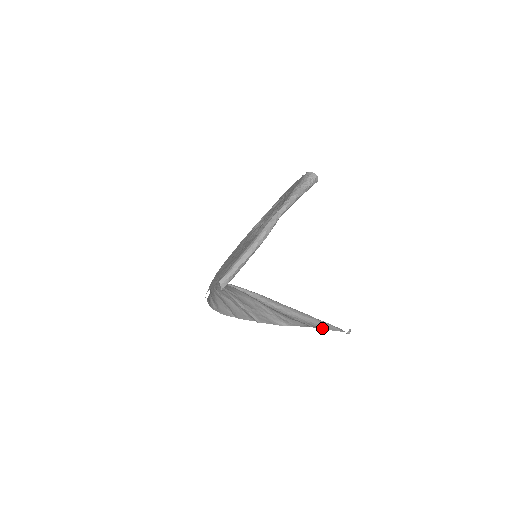
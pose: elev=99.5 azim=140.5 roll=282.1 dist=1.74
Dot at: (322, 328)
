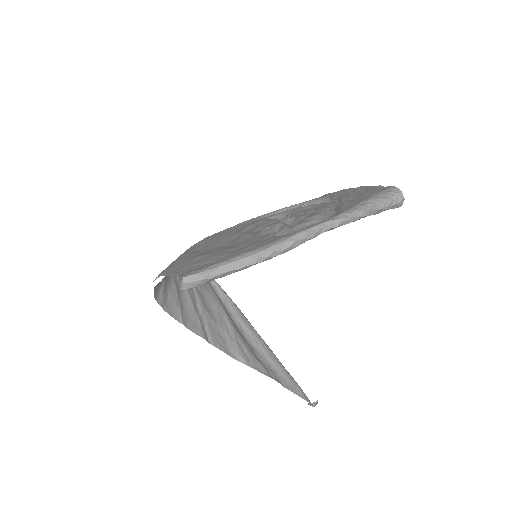
Dot at: (286, 386)
